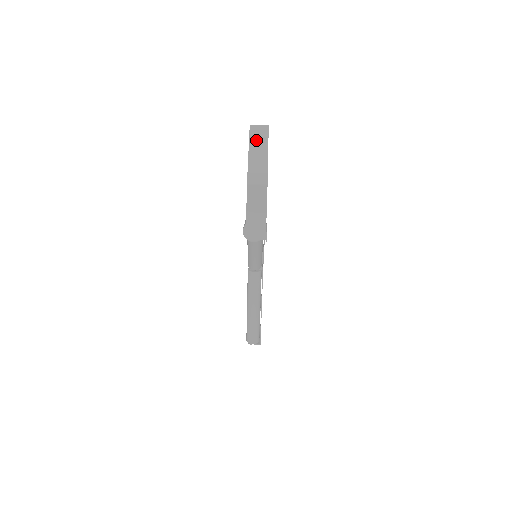
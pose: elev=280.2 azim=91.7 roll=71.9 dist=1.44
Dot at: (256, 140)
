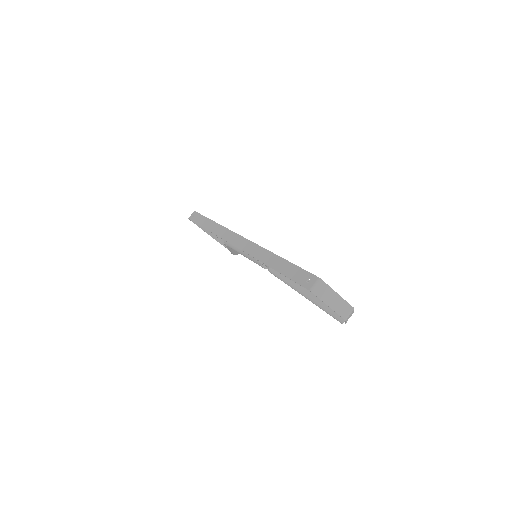
Dot at: (325, 296)
